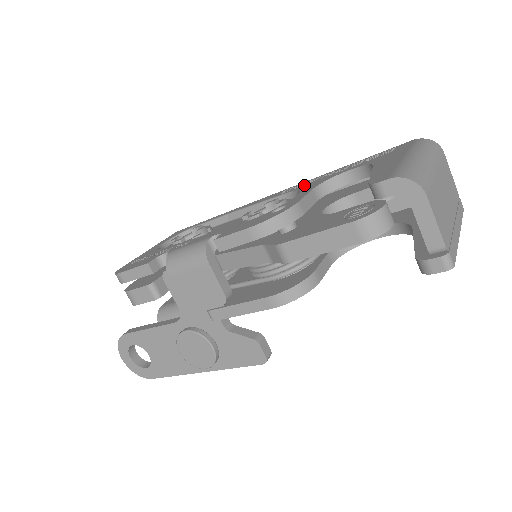
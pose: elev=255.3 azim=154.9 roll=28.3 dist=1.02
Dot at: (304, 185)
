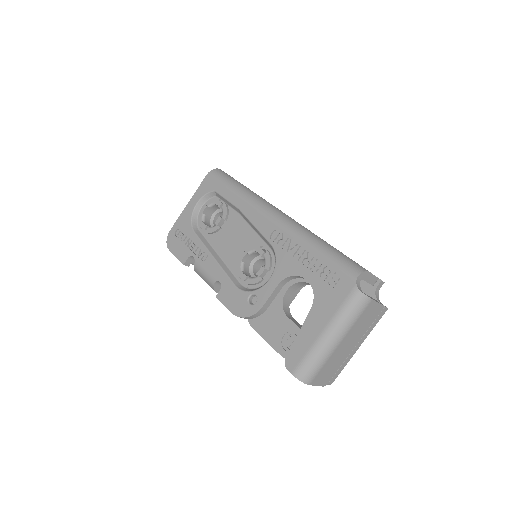
Dot at: (283, 251)
